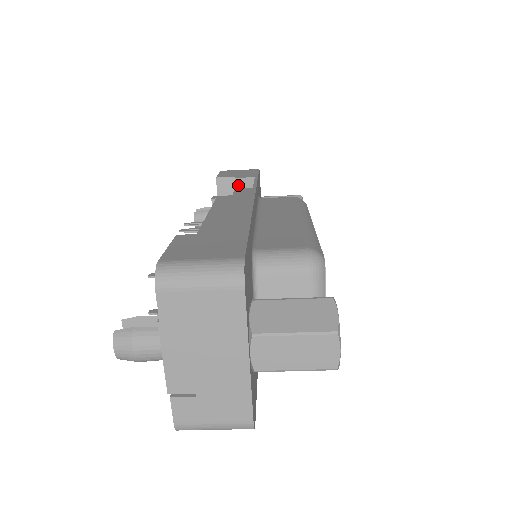
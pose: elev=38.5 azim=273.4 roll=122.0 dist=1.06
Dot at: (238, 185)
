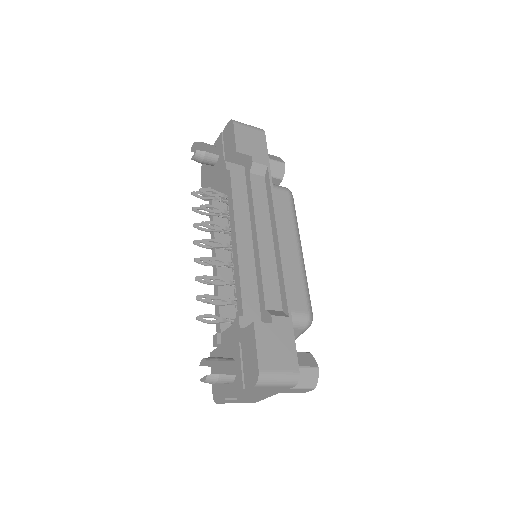
Dot at: (253, 170)
